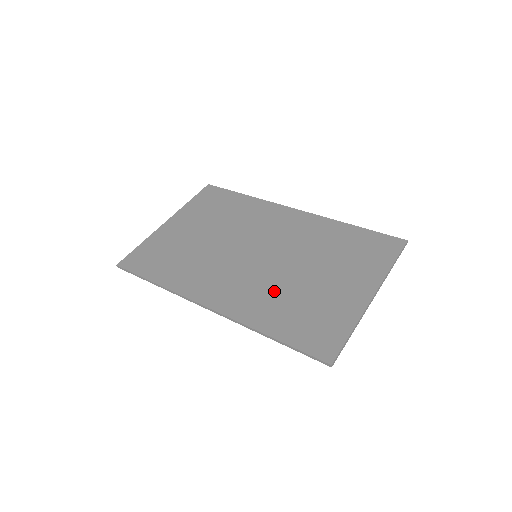
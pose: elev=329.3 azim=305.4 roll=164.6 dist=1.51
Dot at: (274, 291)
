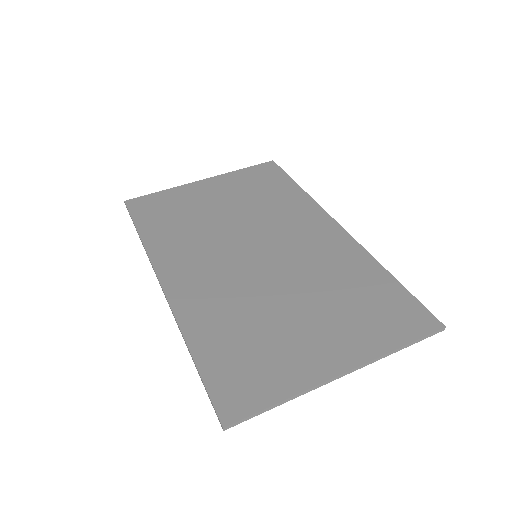
Dot at: (238, 303)
